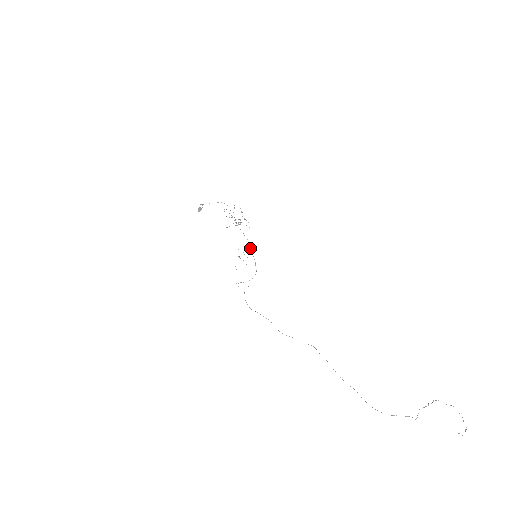
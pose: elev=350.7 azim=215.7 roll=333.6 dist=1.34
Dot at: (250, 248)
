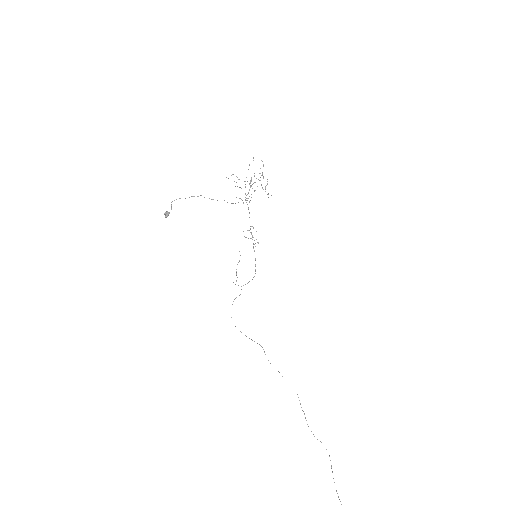
Dot at: occluded
